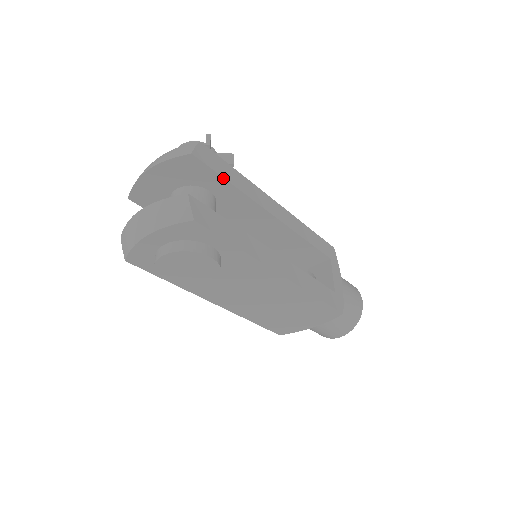
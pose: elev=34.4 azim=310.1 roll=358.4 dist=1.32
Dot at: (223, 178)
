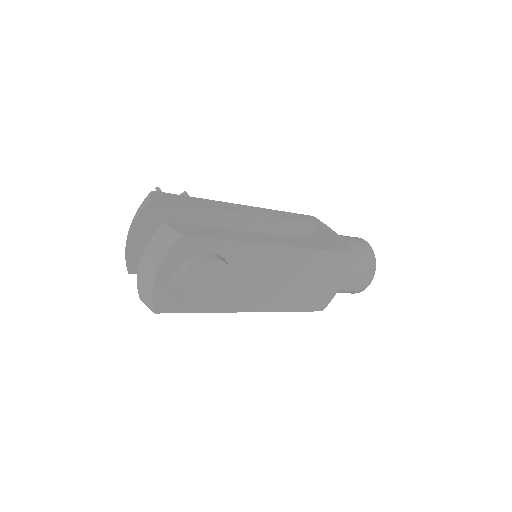
Dot at: (187, 205)
